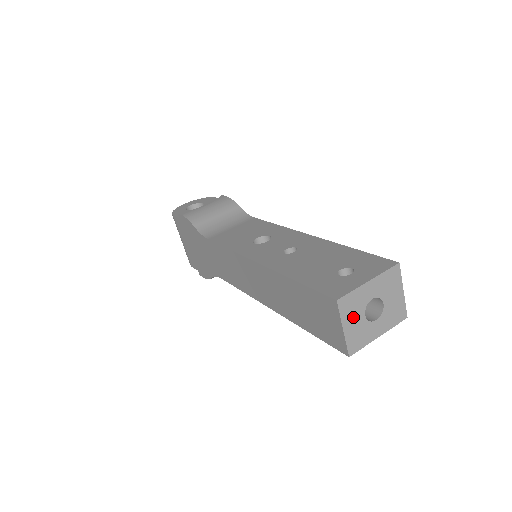
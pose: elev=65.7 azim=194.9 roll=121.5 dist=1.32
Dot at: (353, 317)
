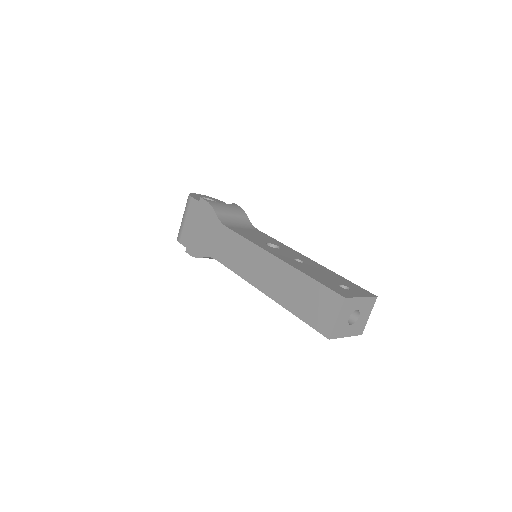
Dot at: (344, 314)
